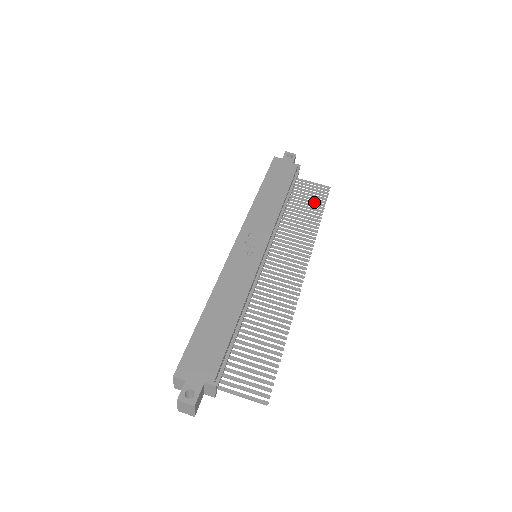
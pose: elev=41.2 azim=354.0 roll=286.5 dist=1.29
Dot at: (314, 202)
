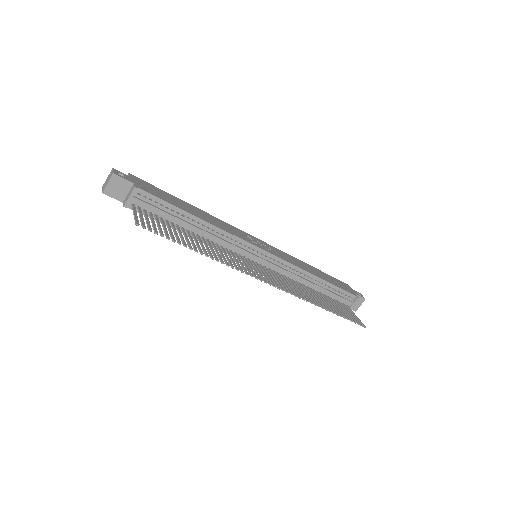
Dot at: (340, 311)
